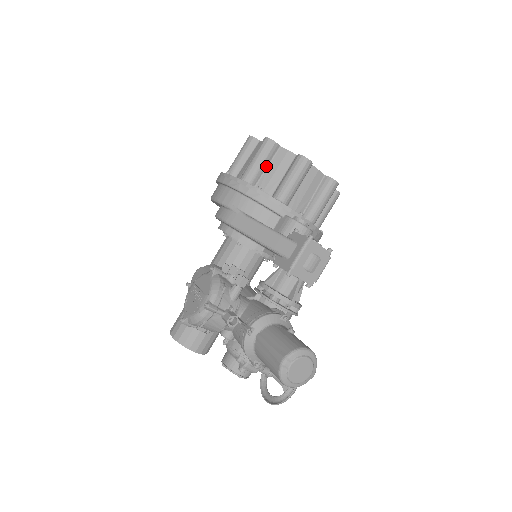
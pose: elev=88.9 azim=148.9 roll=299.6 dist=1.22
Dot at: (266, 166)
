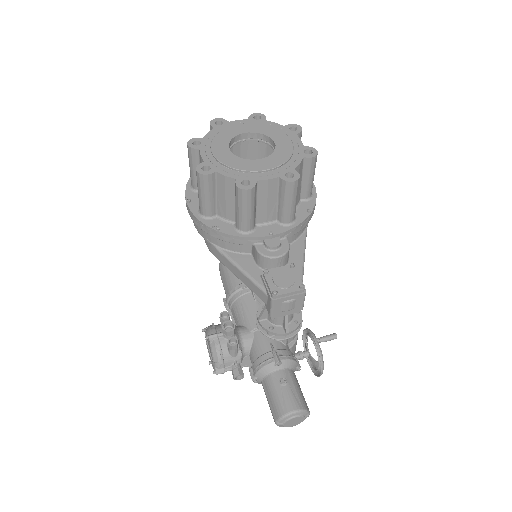
Dot at: (214, 195)
